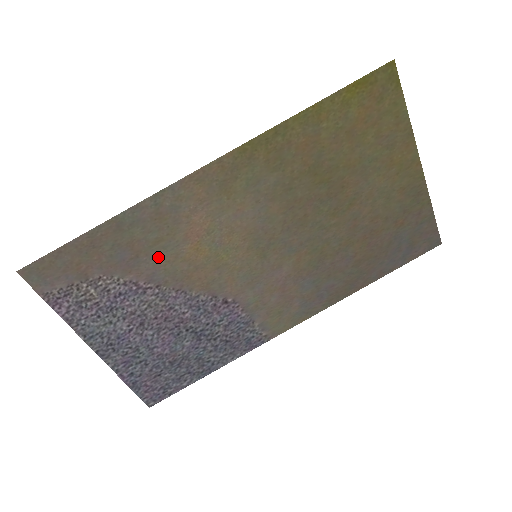
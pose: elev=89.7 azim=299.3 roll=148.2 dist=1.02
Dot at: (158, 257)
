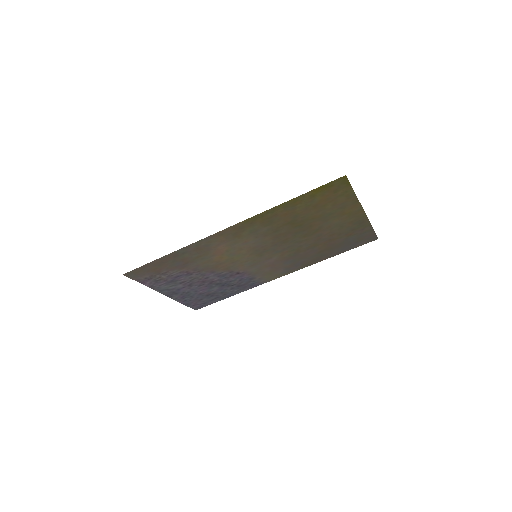
Dot at: (198, 262)
